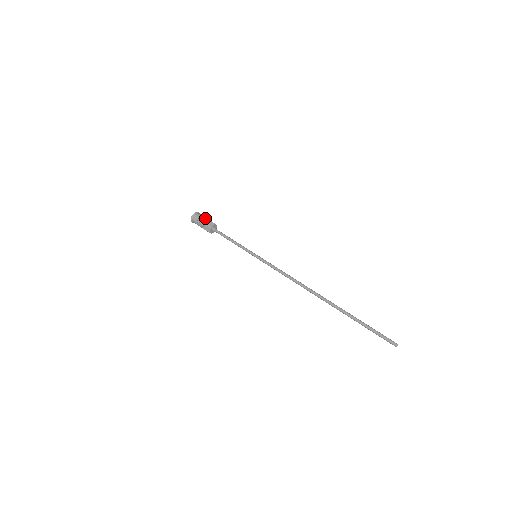
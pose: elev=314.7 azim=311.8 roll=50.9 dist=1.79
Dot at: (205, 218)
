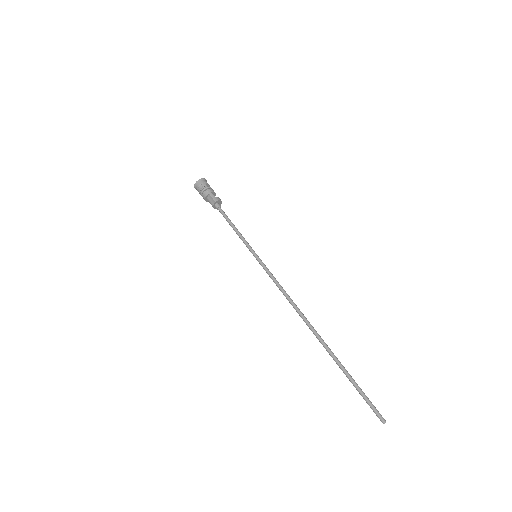
Dot at: (205, 192)
